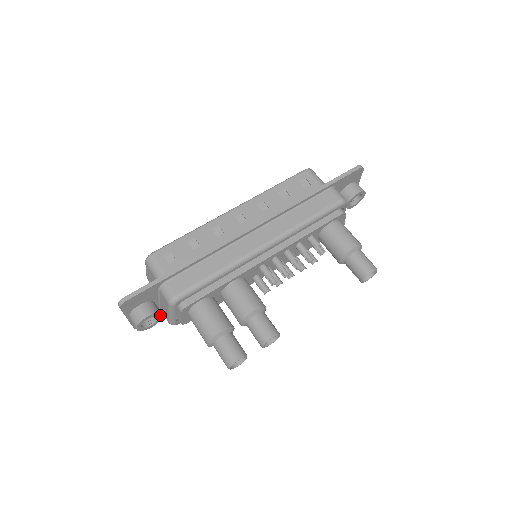
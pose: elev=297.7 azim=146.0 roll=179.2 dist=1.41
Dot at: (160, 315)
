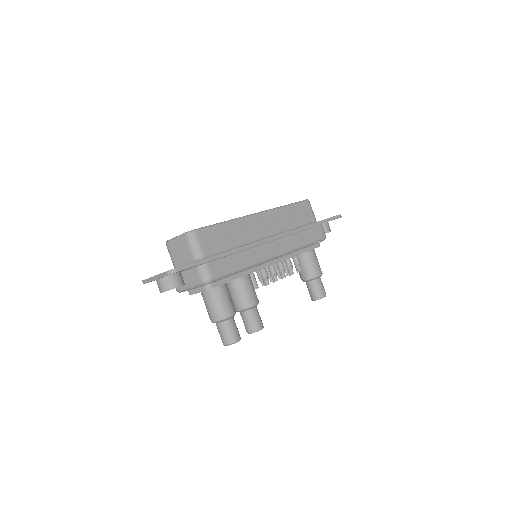
Dot at: occluded
